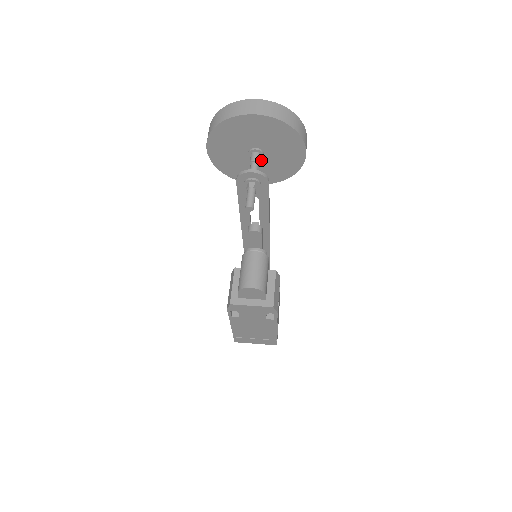
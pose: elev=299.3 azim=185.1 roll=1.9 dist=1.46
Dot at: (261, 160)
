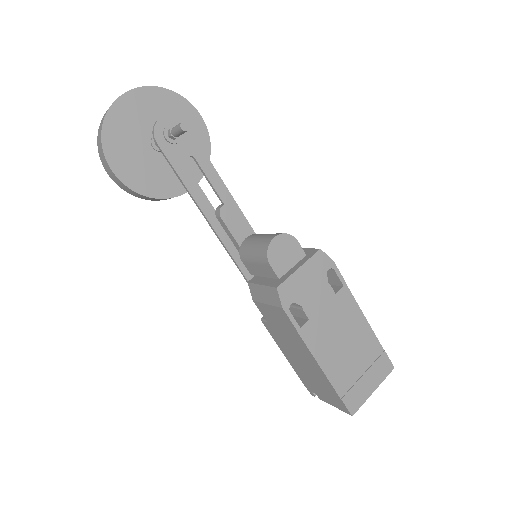
Dot at: occluded
